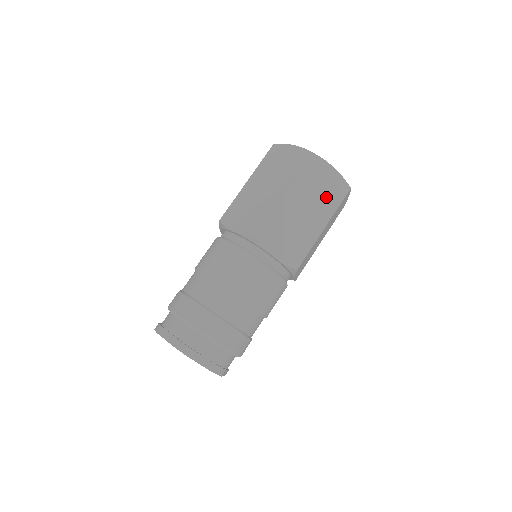
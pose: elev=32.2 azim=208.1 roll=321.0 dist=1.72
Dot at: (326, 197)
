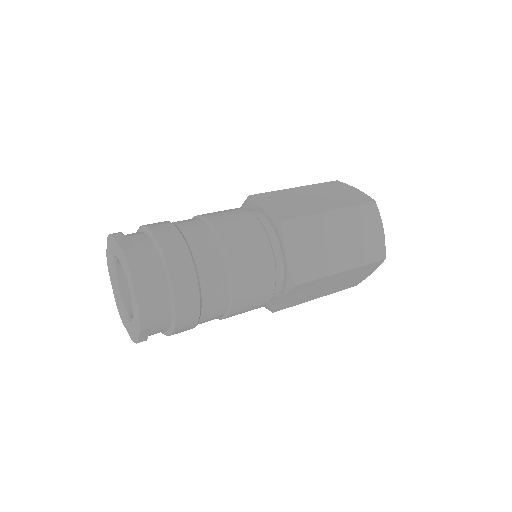
Dot at: (346, 284)
